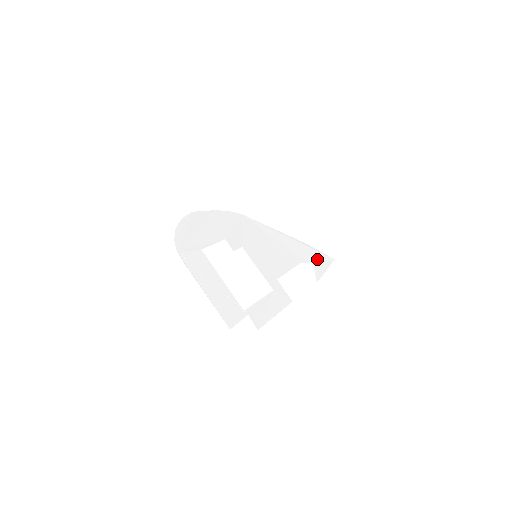
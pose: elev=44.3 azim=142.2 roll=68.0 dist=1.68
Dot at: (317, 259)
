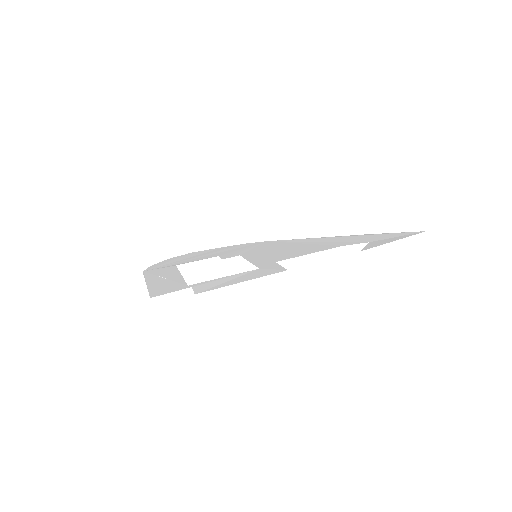
Dot at: (381, 238)
